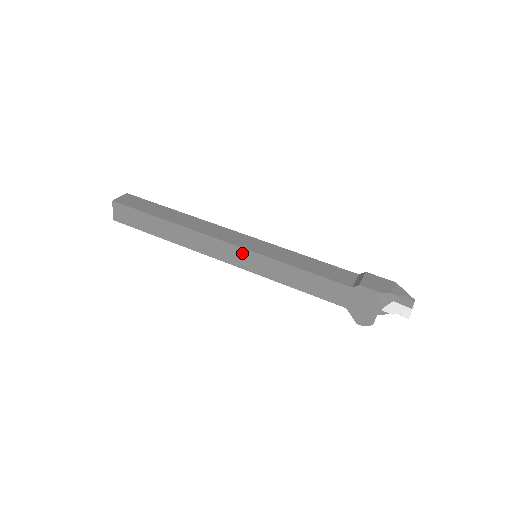
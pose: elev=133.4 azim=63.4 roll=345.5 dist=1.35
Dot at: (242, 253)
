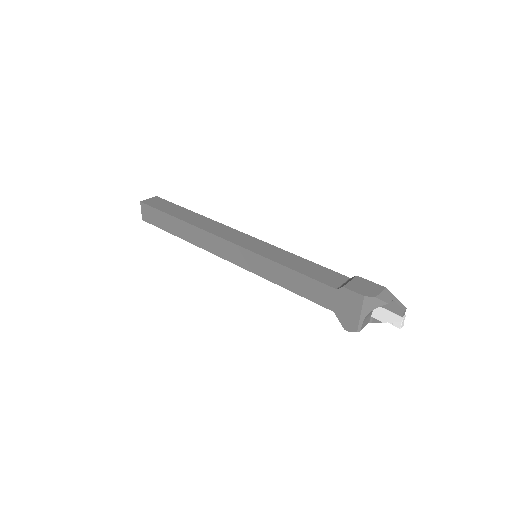
Dot at: (240, 252)
